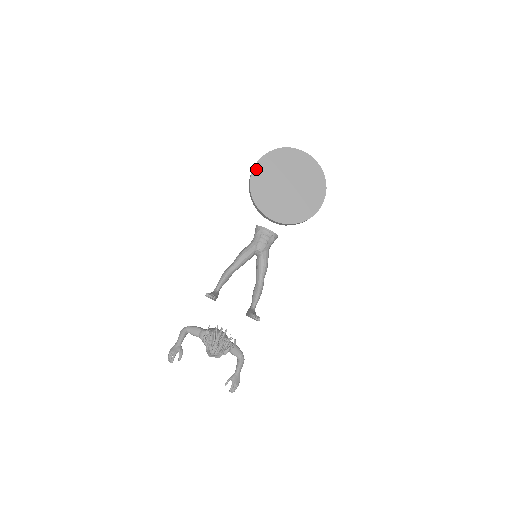
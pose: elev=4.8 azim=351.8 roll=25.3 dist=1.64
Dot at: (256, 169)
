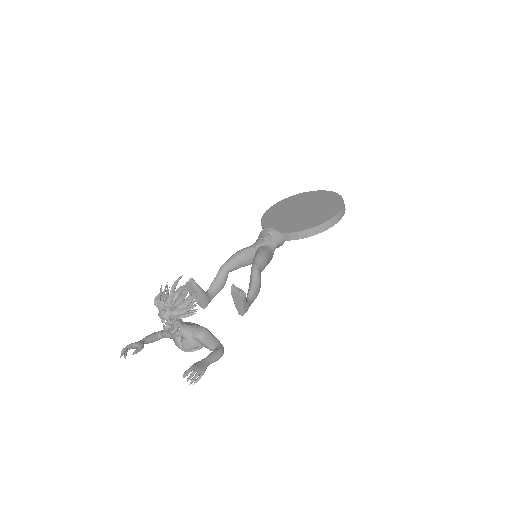
Dot at: (269, 210)
